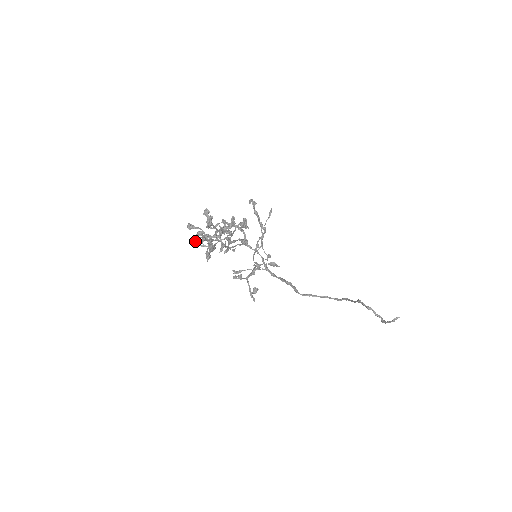
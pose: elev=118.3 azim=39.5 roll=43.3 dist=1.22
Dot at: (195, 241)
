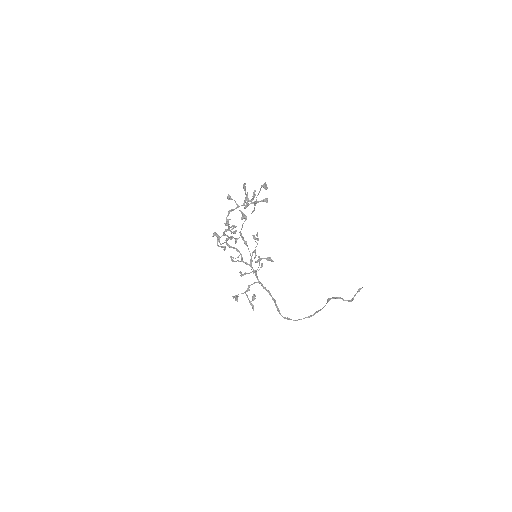
Dot at: (226, 219)
